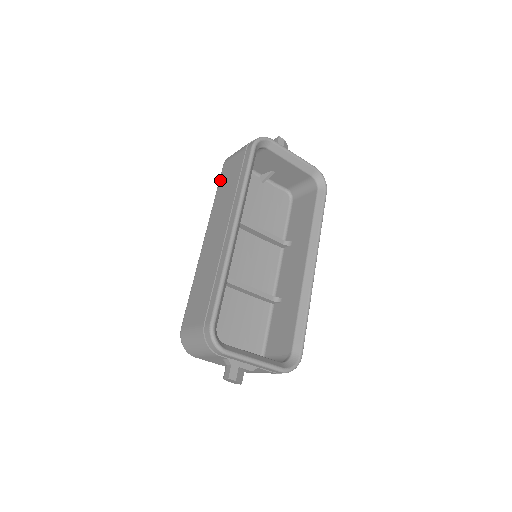
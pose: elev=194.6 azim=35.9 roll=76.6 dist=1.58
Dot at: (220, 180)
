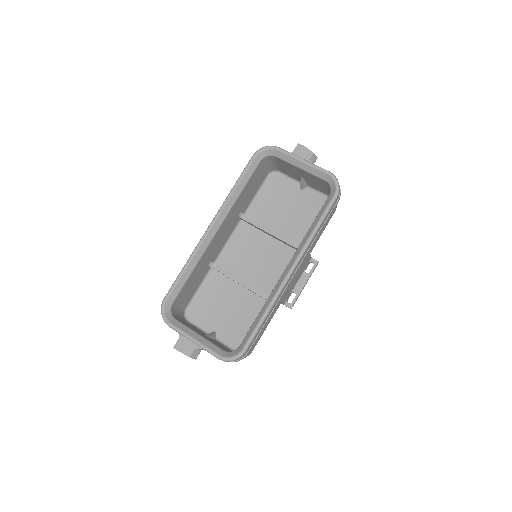
Dot at: occluded
